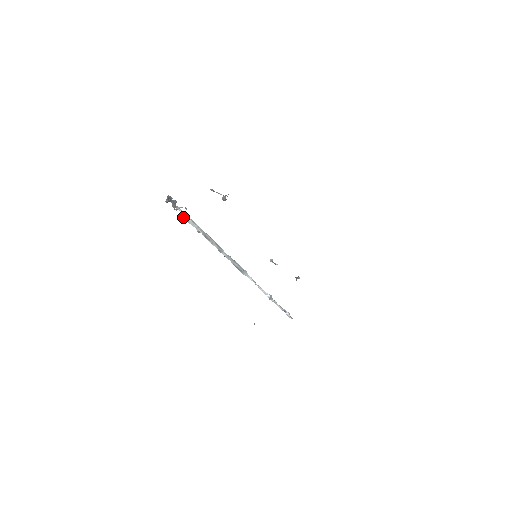
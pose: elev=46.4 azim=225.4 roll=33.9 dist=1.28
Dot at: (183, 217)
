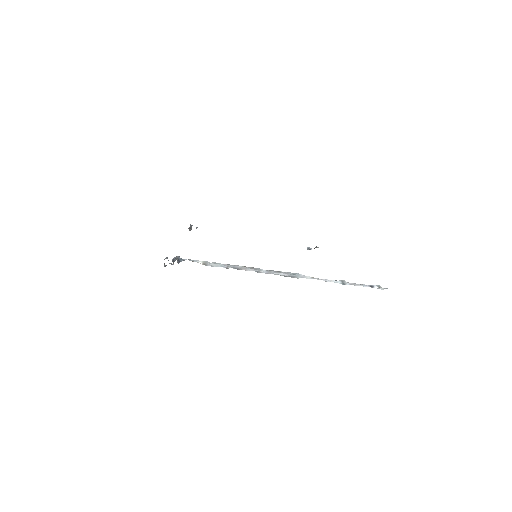
Dot at: (205, 265)
